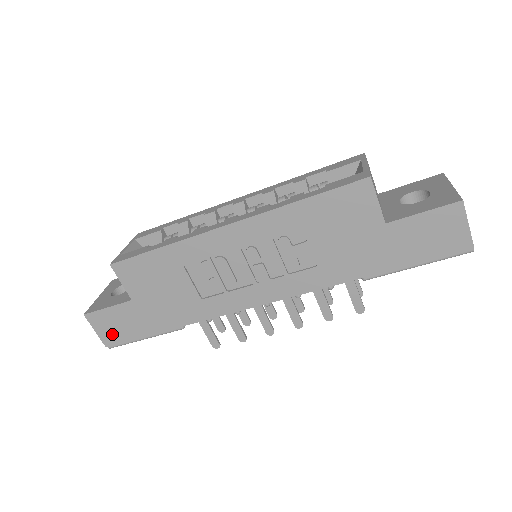
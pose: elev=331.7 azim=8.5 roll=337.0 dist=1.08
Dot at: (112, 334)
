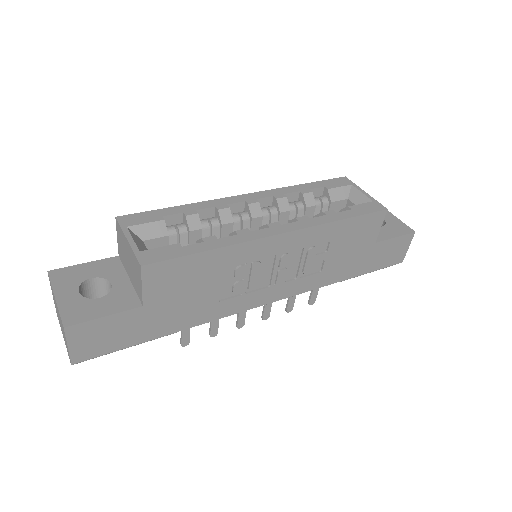
Dot at: (91, 348)
